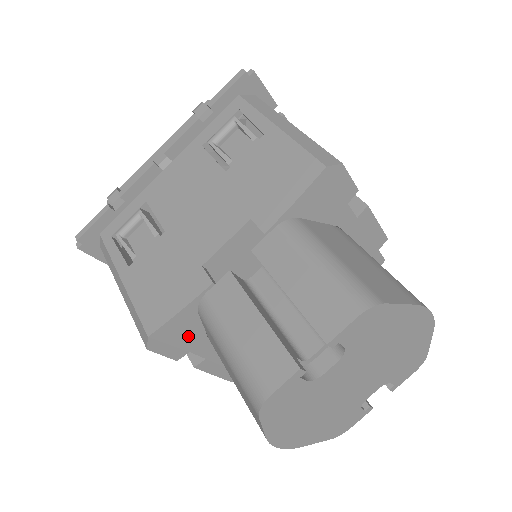
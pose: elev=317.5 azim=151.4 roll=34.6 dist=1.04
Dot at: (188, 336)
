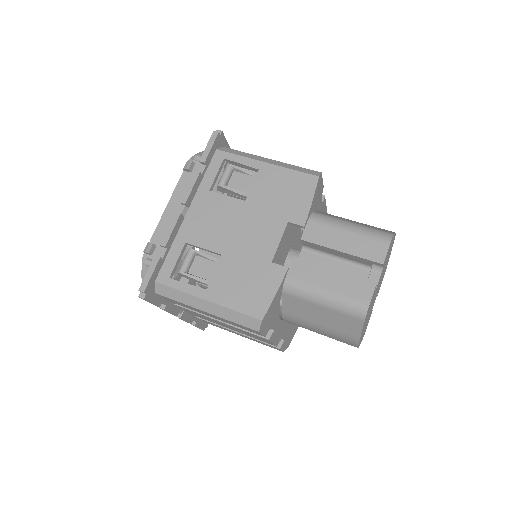
Dot at: (273, 313)
